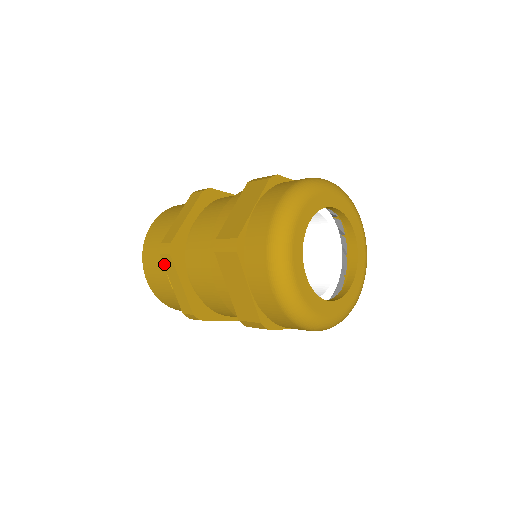
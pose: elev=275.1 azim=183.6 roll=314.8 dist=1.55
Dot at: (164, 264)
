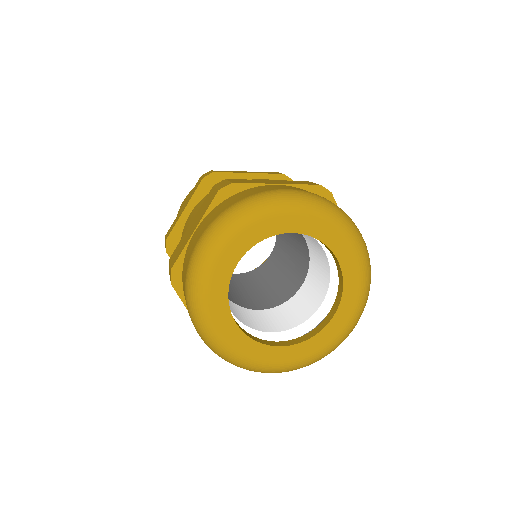
Dot at: occluded
